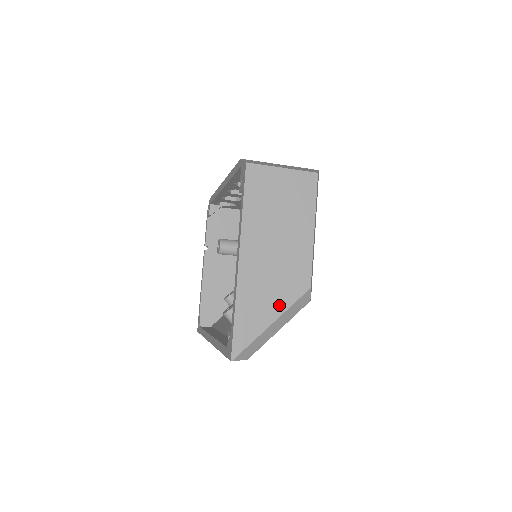
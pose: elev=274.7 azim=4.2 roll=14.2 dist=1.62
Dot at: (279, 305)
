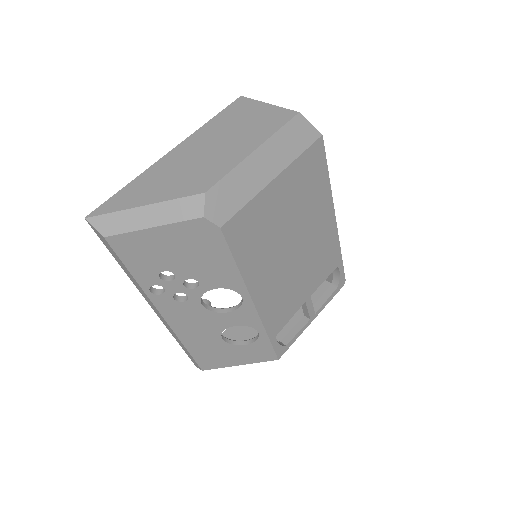
Dot at: (164, 194)
